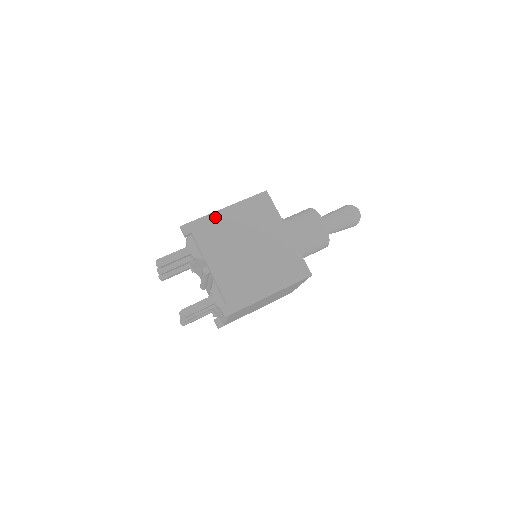
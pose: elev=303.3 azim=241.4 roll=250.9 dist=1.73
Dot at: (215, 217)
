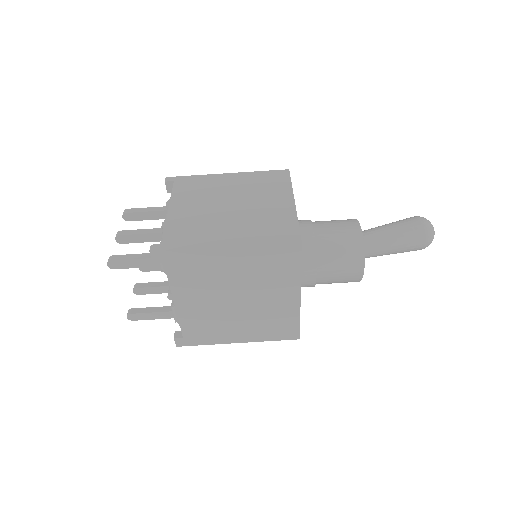
Dot at: (206, 254)
